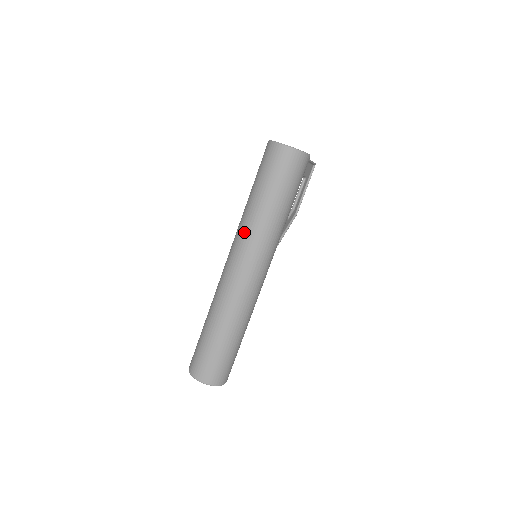
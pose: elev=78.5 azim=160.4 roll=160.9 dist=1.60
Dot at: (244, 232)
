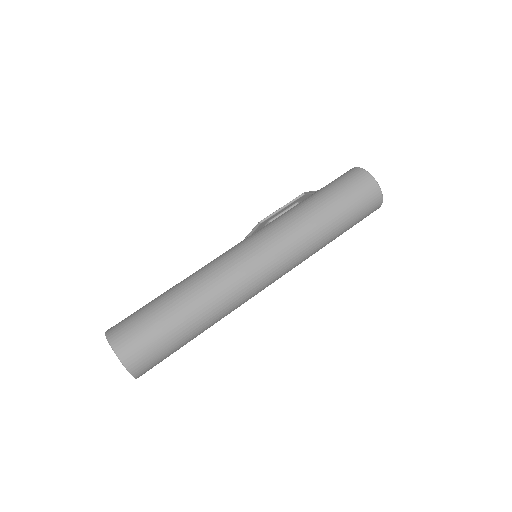
Dot at: (292, 234)
